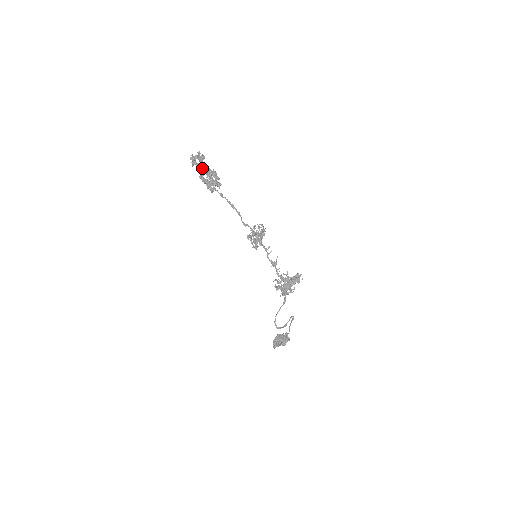
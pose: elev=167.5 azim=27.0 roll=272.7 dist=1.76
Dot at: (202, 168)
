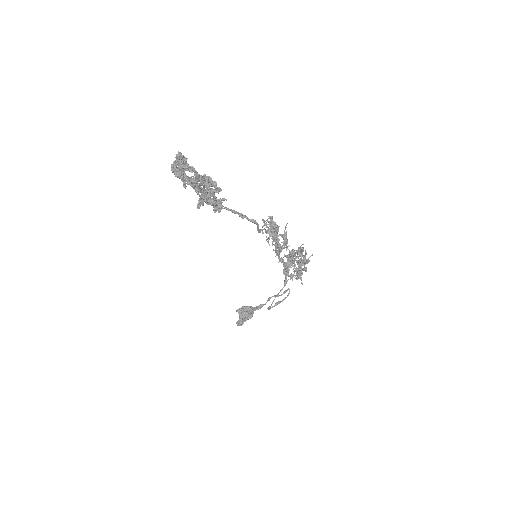
Dot at: occluded
